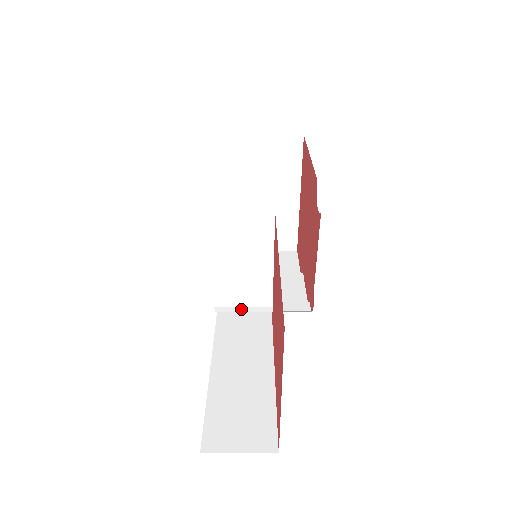
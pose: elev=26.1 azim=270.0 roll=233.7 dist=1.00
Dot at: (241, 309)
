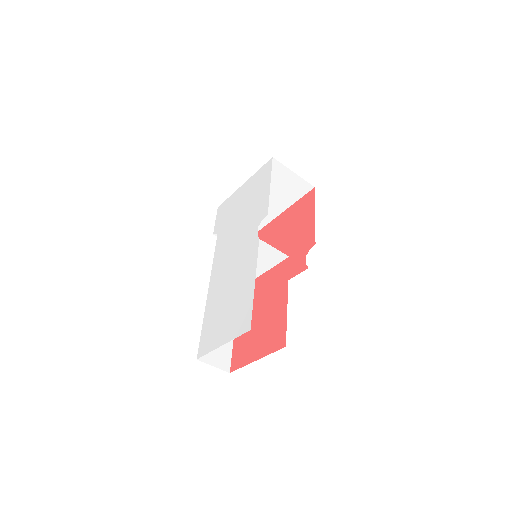
Dot at: occluded
